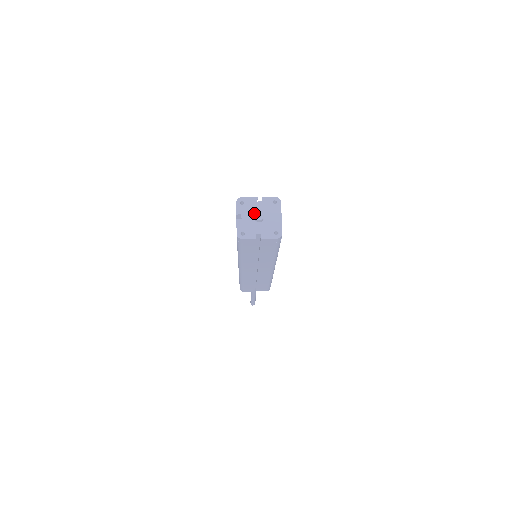
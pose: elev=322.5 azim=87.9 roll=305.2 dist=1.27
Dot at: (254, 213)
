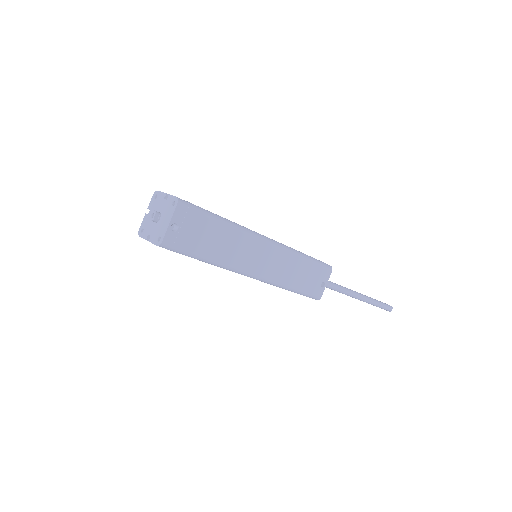
Dot at: (157, 211)
